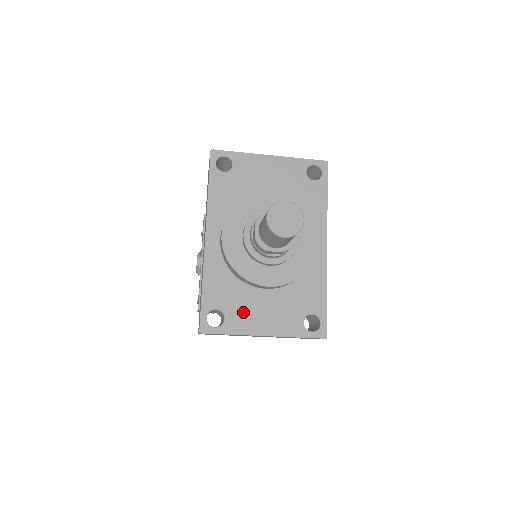
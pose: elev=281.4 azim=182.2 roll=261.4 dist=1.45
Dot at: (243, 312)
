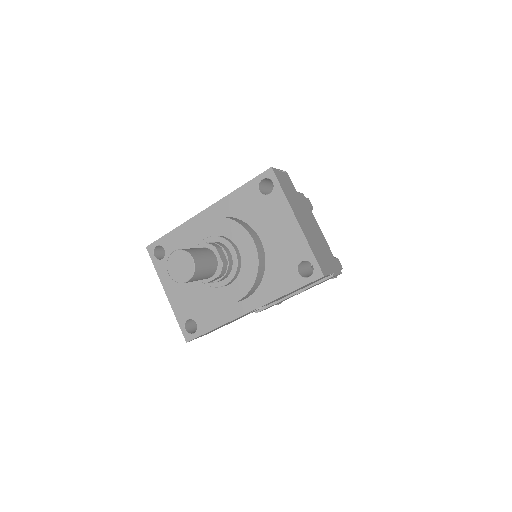
Dot at: occluded
